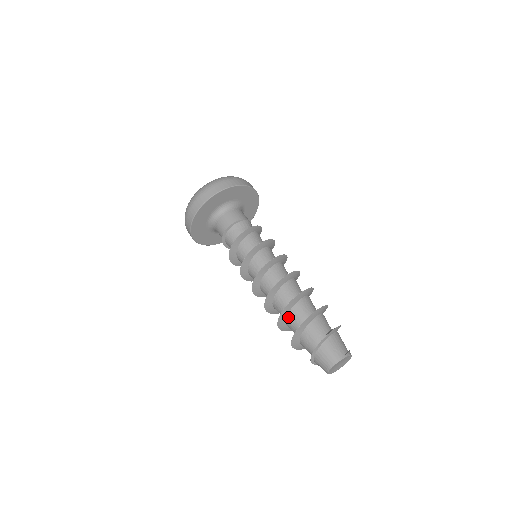
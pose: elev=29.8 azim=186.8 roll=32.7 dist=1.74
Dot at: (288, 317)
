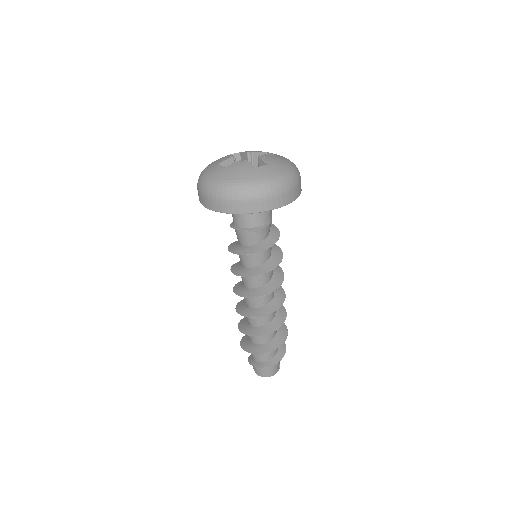
Dot at: occluded
